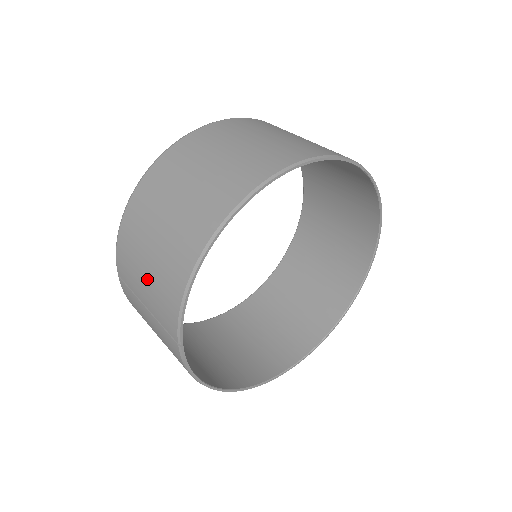
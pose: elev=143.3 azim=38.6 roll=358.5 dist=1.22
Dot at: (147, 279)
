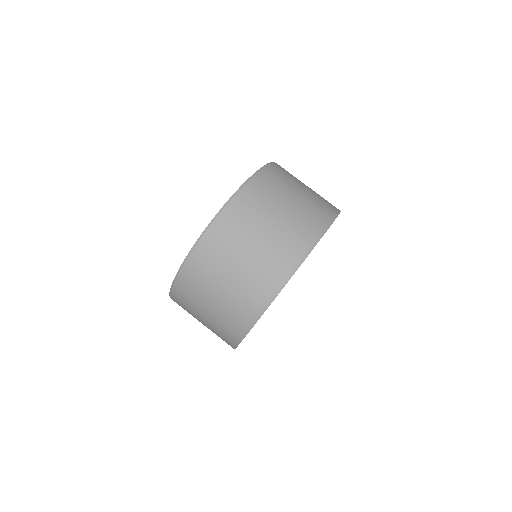
Dot at: (224, 291)
